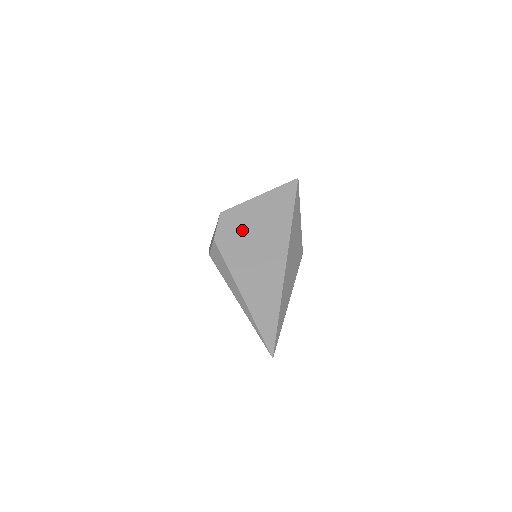
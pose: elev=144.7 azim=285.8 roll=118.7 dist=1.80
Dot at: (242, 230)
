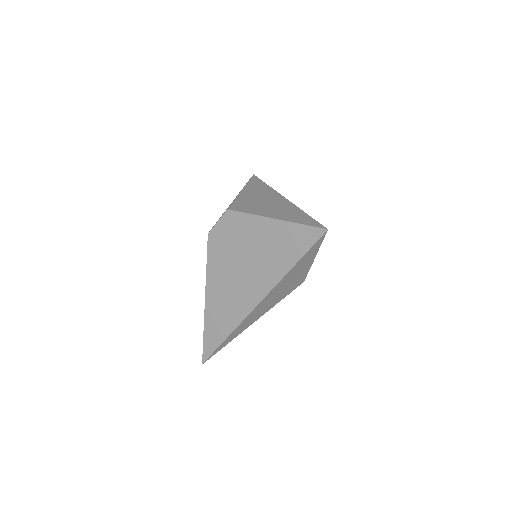
Dot at: (236, 245)
